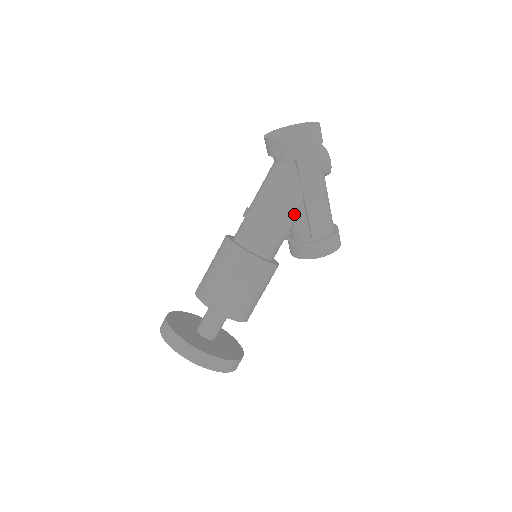
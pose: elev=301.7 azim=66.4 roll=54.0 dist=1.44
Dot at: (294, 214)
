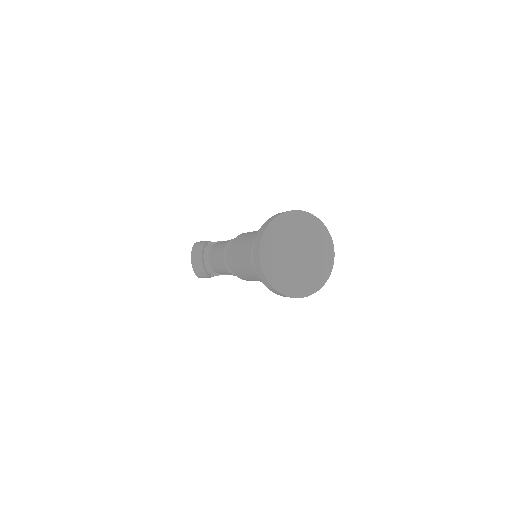
Dot at: occluded
